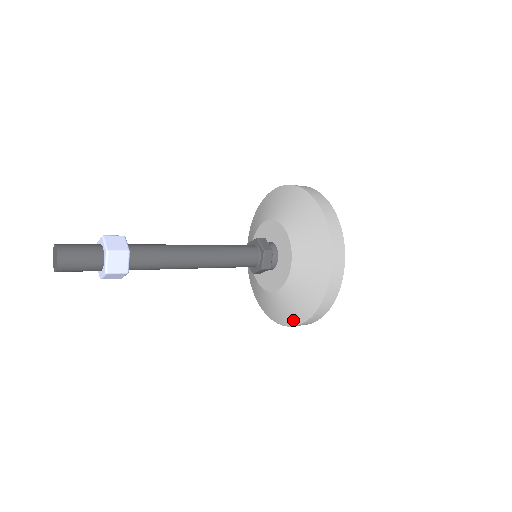
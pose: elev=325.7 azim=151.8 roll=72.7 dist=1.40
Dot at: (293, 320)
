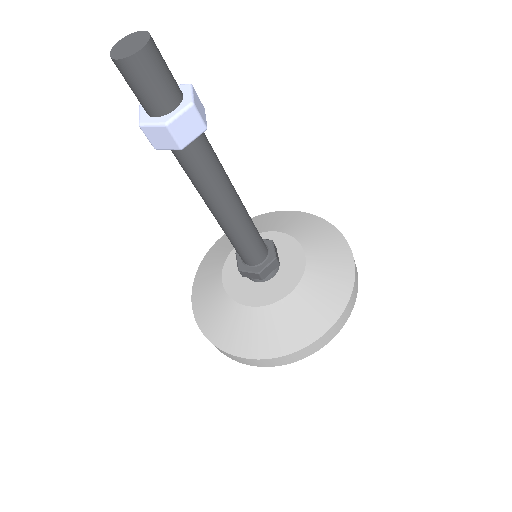
Dot at: (240, 349)
